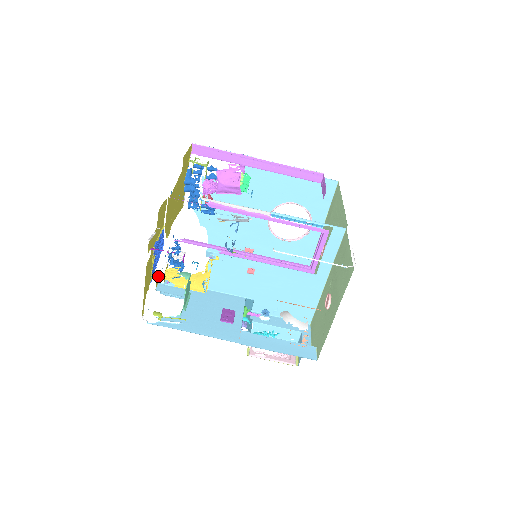
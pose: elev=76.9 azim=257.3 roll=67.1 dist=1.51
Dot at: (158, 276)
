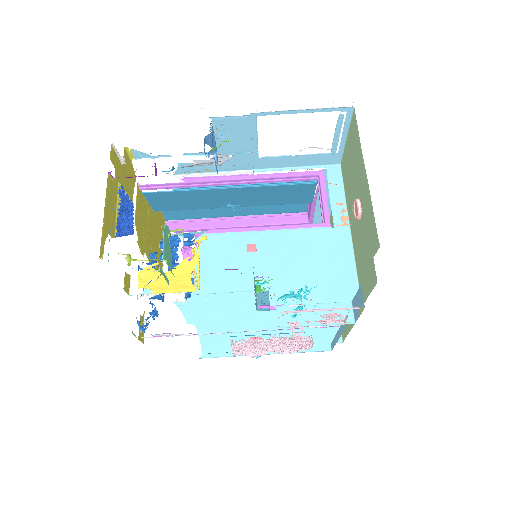
Dot at: (128, 279)
